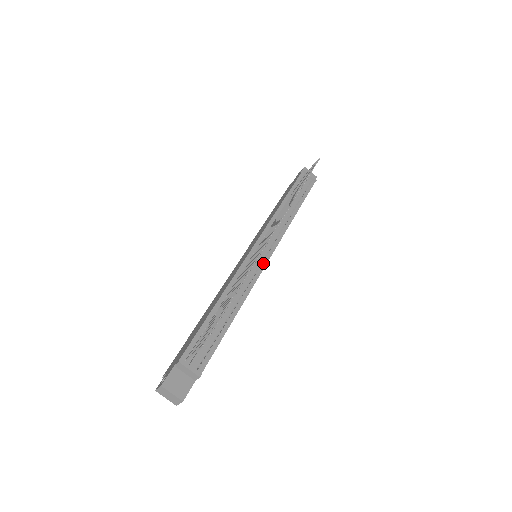
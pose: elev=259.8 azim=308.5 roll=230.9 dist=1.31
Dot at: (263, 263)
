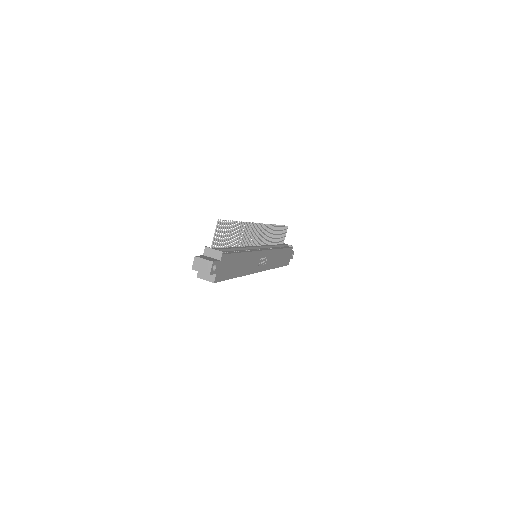
Dot at: (261, 250)
